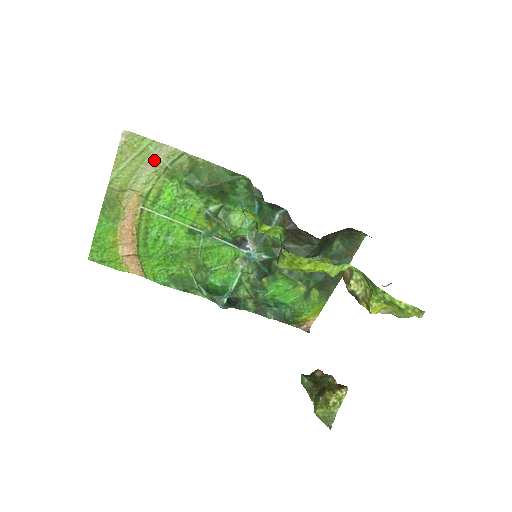
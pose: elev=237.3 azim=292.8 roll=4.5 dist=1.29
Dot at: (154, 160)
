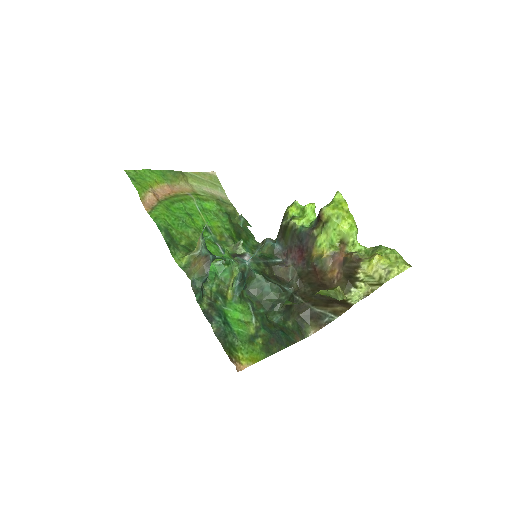
Dot at: (215, 193)
